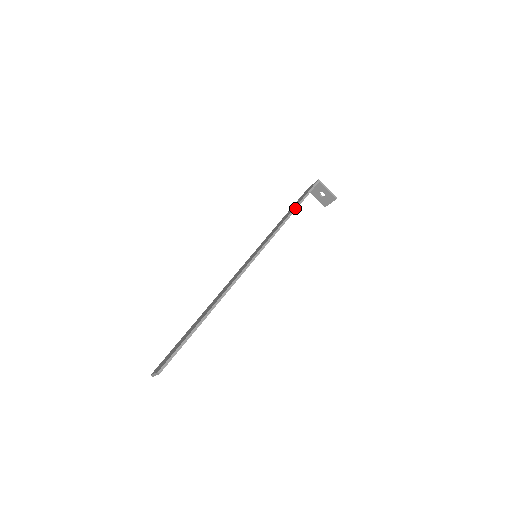
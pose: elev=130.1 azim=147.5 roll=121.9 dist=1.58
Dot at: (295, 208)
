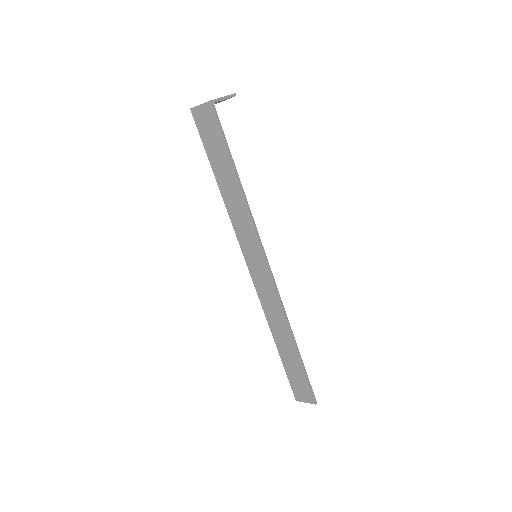
Dot at: (236, 173)
